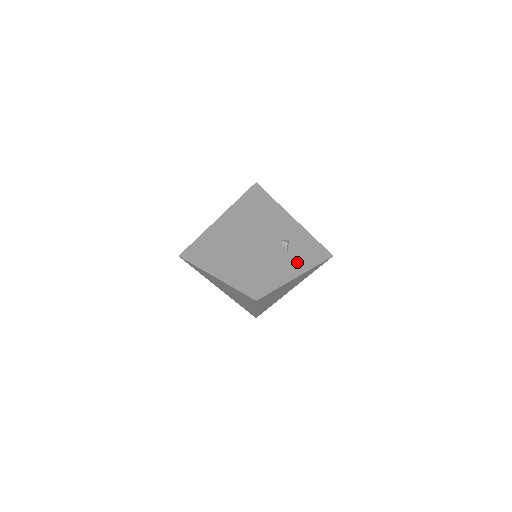
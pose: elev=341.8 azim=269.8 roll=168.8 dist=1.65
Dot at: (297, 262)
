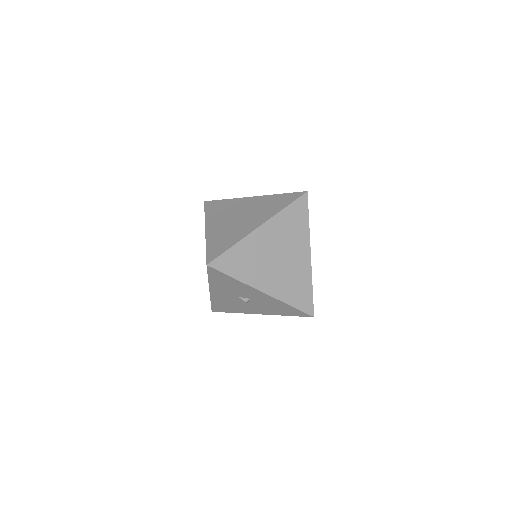
Dot at: (260, 309)
